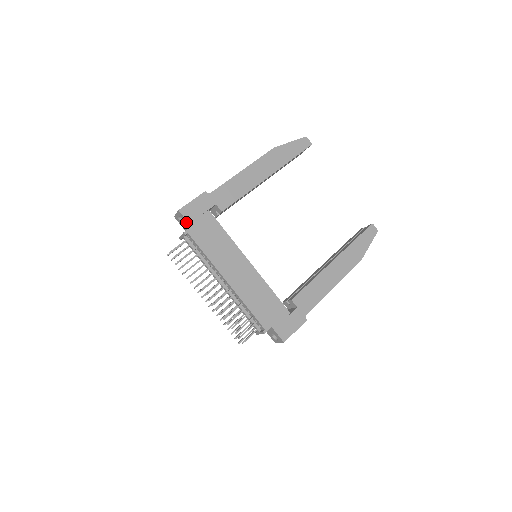
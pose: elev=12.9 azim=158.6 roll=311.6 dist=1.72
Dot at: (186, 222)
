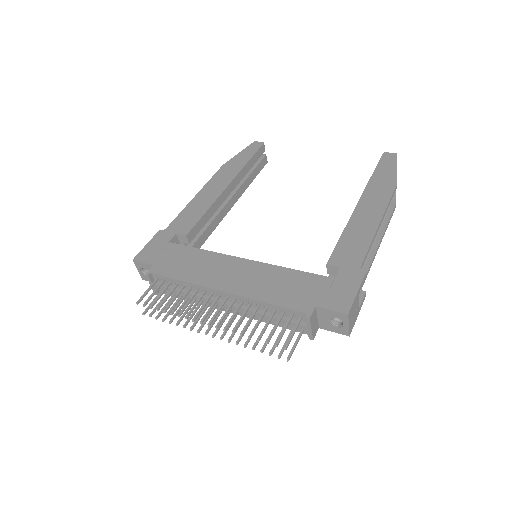
Dot at: (148, 267)
